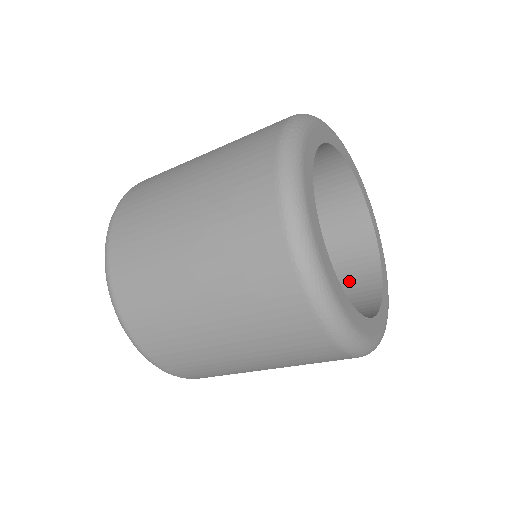
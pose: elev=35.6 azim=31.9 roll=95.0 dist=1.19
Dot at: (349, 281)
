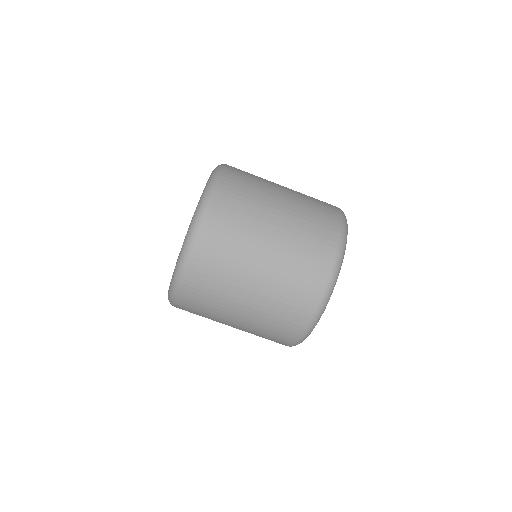
Dot at: occluded
